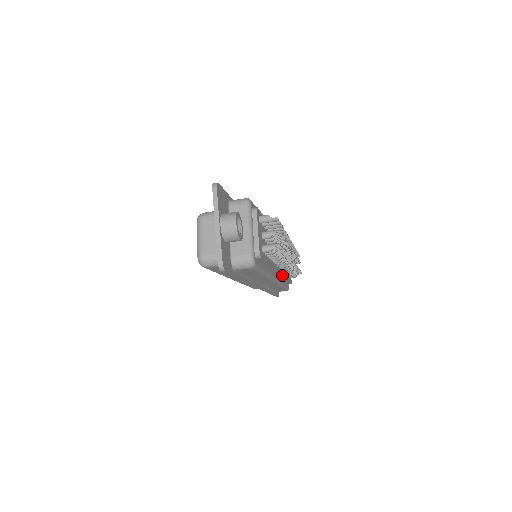
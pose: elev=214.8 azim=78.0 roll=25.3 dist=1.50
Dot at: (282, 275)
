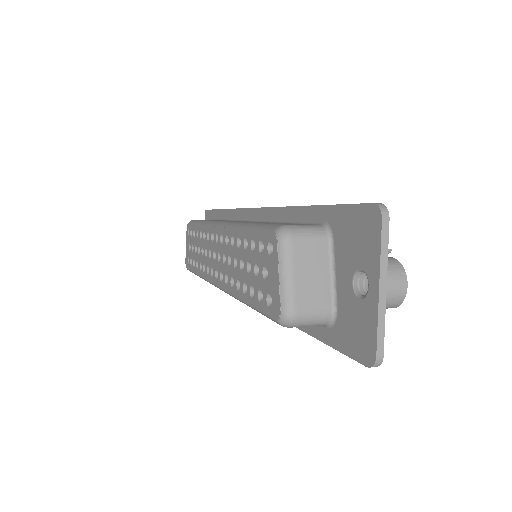
Dot at: occluded
